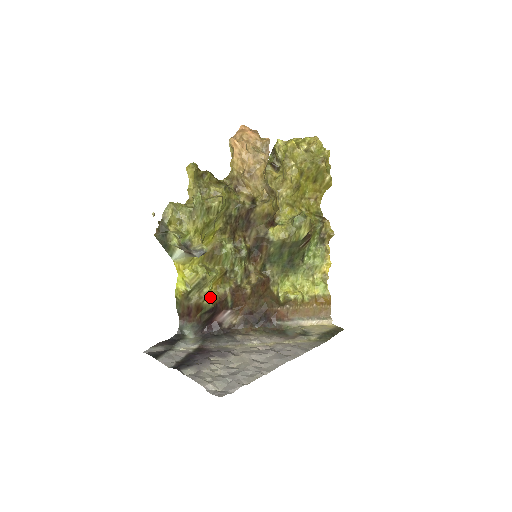
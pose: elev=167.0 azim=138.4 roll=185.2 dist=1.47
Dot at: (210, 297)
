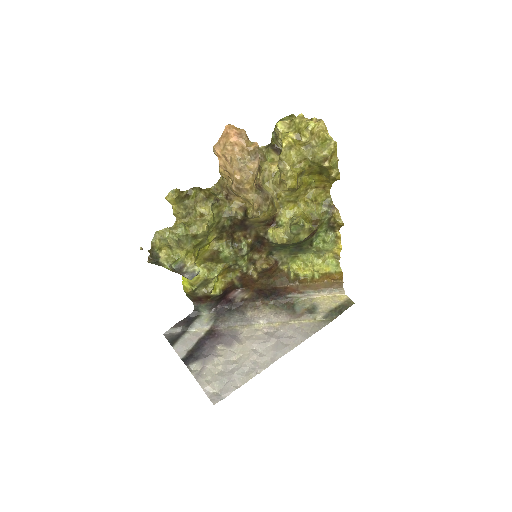
Dot at: (218, 286)
